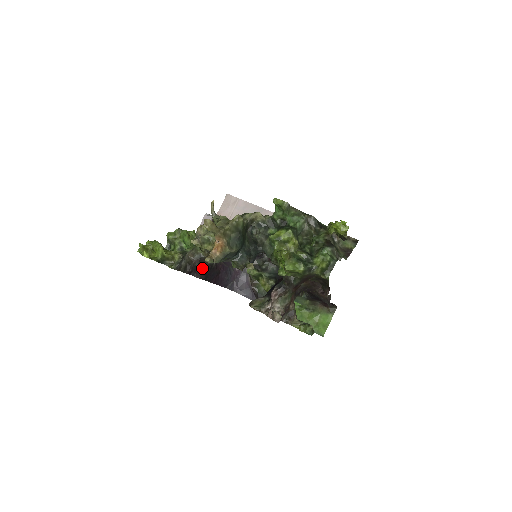
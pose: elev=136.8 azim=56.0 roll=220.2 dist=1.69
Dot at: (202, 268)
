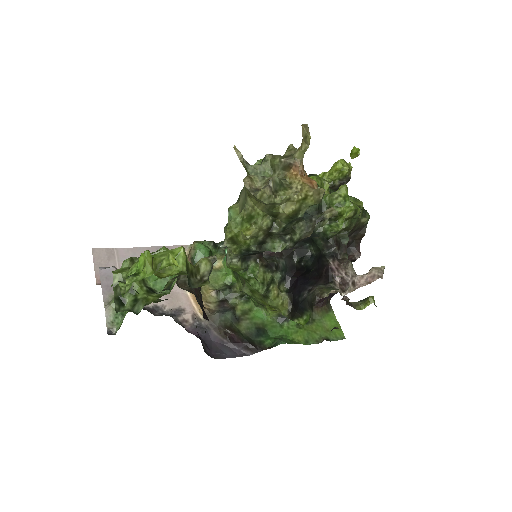
Dot at: (201, 305)
